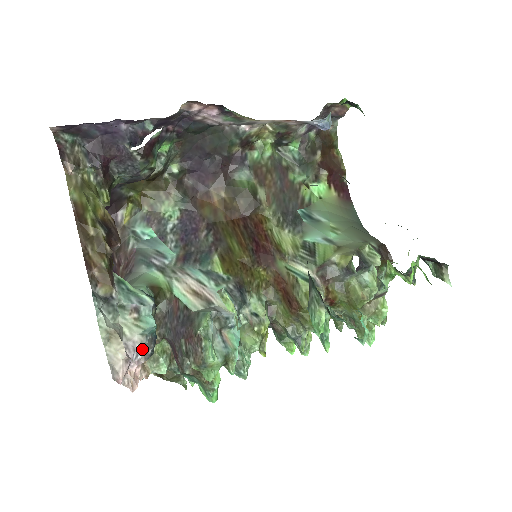
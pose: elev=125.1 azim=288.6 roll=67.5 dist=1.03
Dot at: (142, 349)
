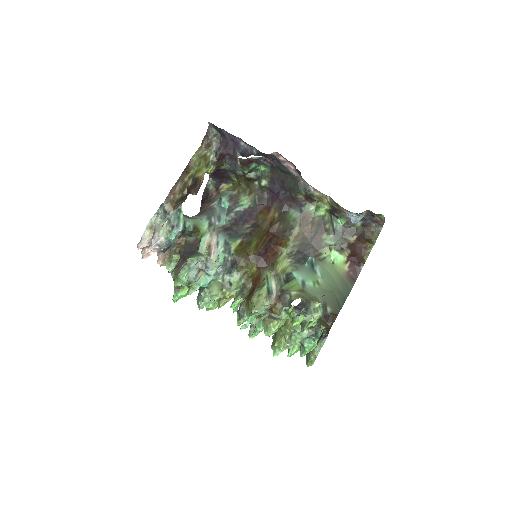
Dot at: (160, 245)
